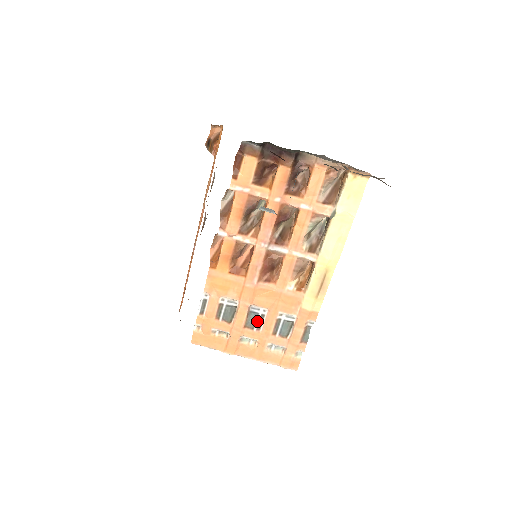
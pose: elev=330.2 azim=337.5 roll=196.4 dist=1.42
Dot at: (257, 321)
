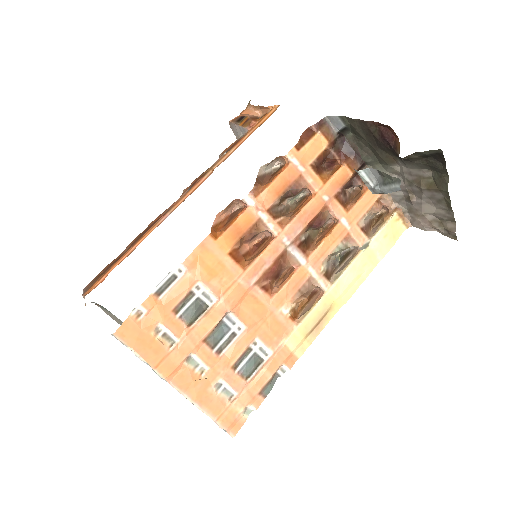
Dot at: (222, 339)
